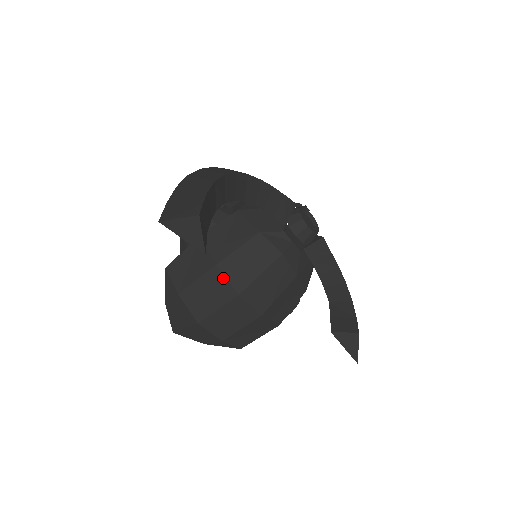
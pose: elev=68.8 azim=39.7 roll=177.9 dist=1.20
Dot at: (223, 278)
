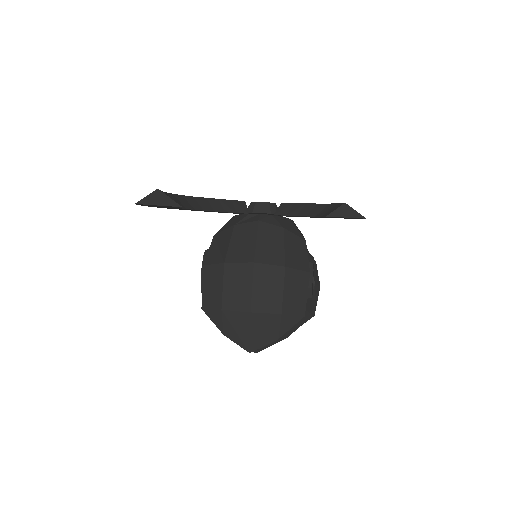
Dot at: (236, 265)
